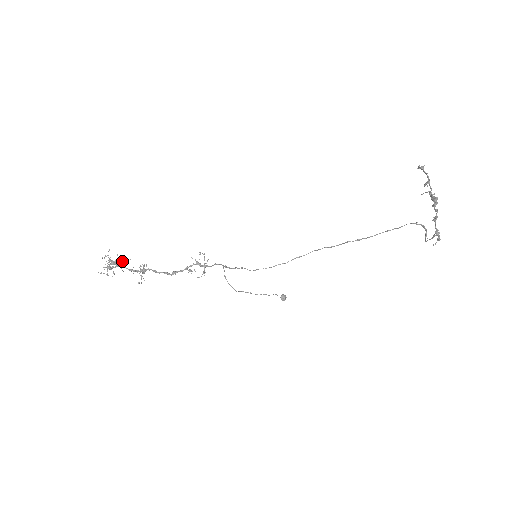
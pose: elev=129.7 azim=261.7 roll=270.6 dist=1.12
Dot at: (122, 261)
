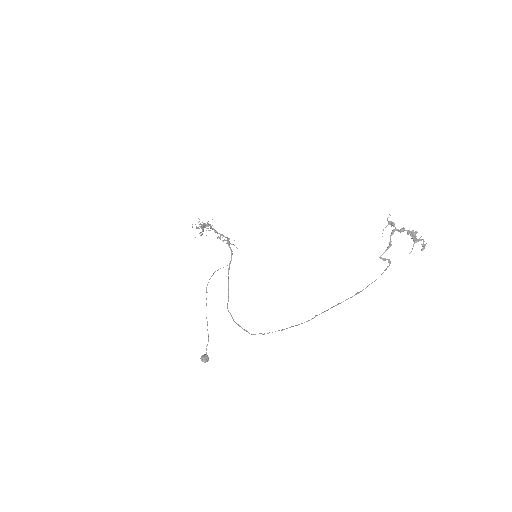
Dot at: occluded
